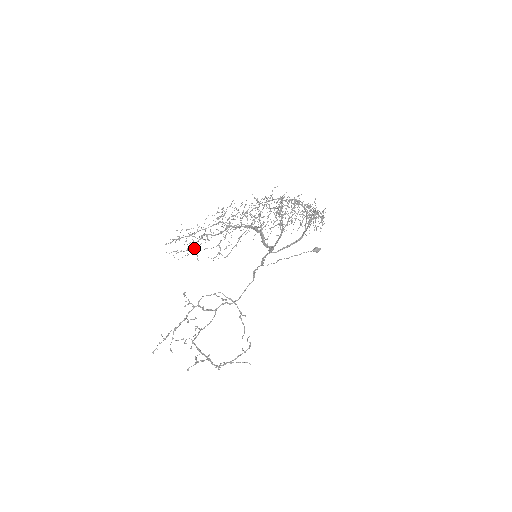
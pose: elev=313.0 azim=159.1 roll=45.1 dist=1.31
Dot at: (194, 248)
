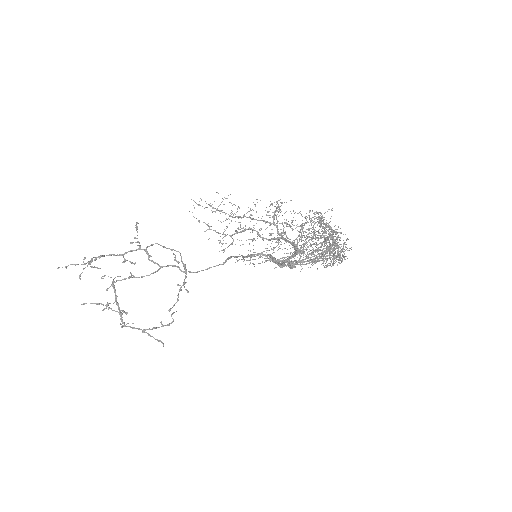
Dot at: occluded
